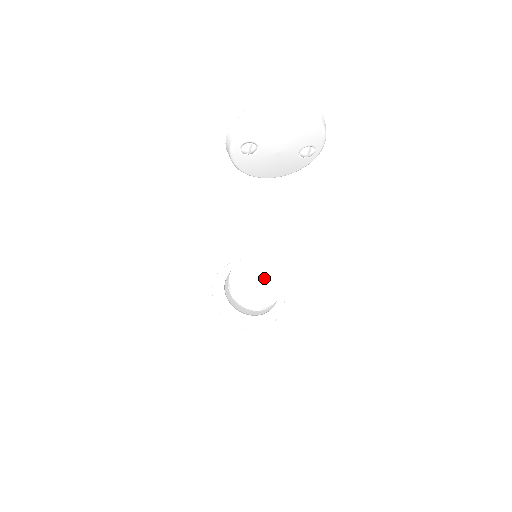
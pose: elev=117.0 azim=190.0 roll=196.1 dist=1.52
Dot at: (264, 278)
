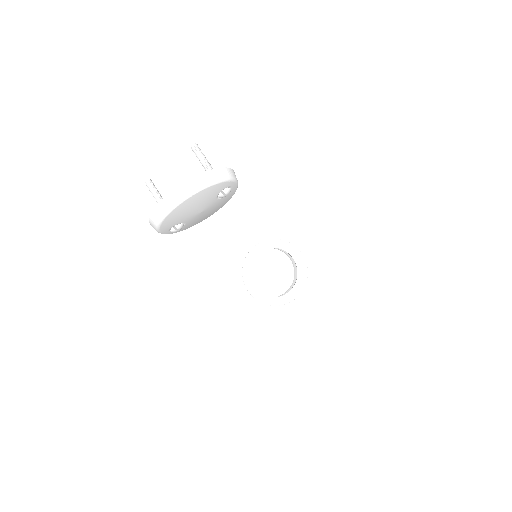
Dot at: (274, 267)
